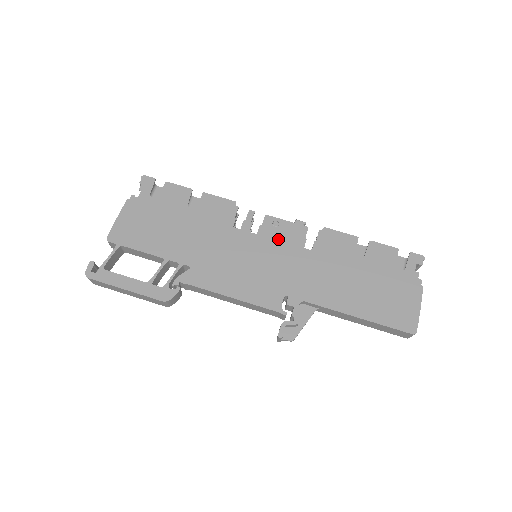
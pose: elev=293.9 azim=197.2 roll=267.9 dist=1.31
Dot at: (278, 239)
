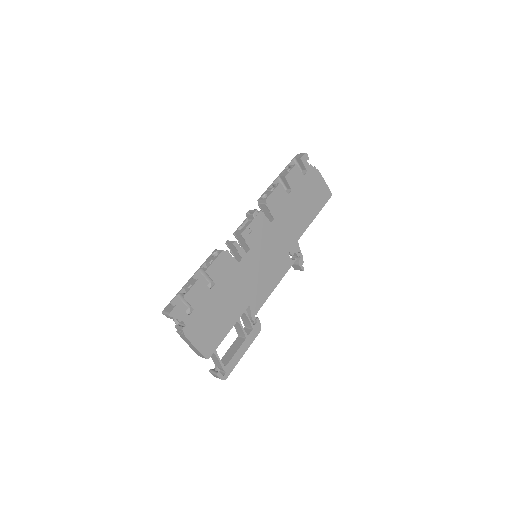
Dot at: (259, 236)
